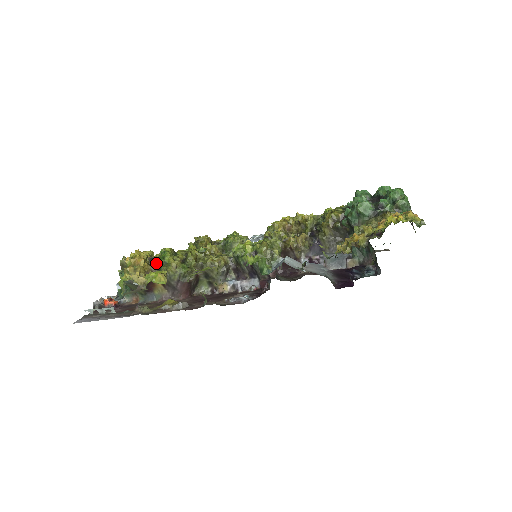
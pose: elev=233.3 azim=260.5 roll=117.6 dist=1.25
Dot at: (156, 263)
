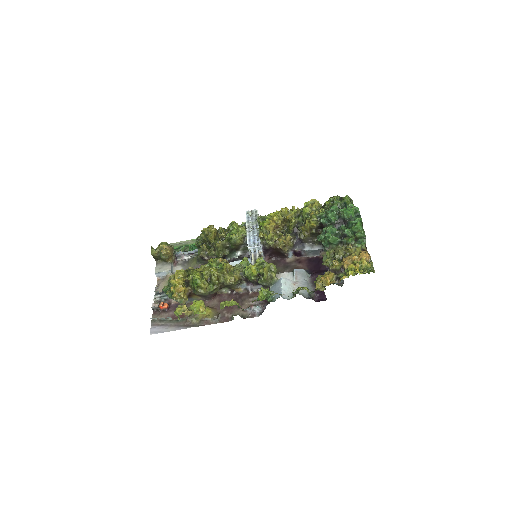
Dot at: (191, 286)
